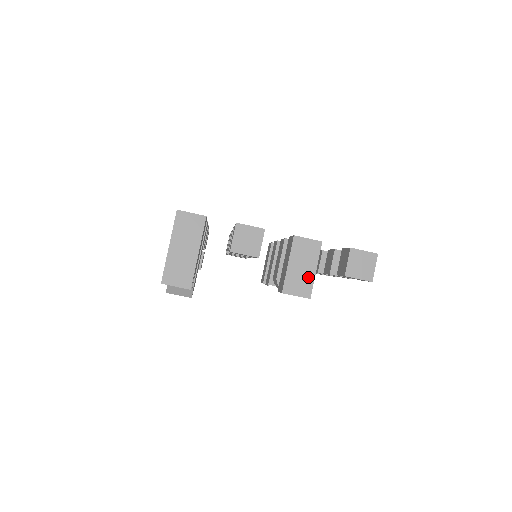
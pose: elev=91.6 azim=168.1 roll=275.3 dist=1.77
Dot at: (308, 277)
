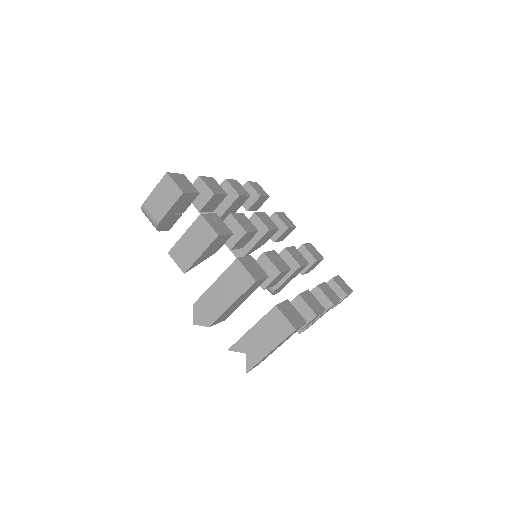
Dot at: occluded
